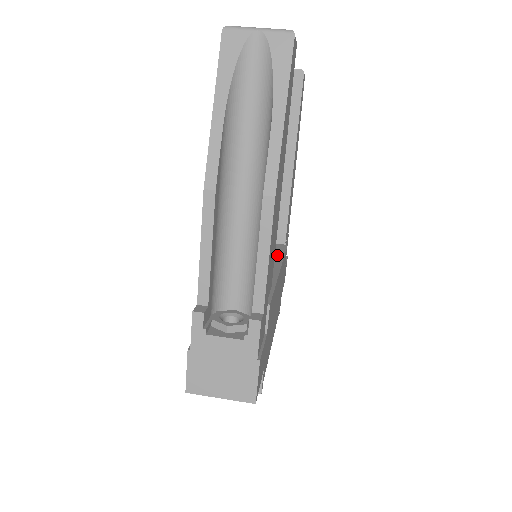
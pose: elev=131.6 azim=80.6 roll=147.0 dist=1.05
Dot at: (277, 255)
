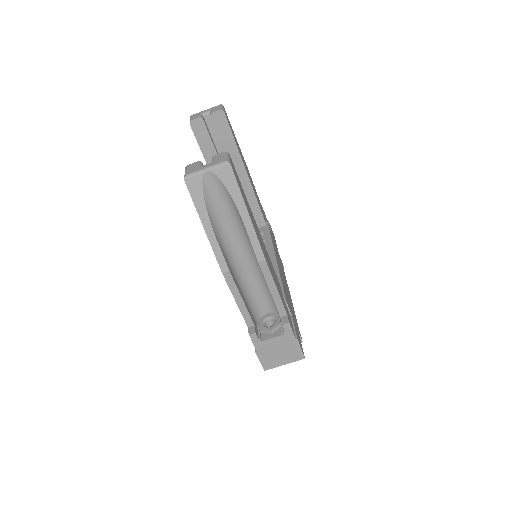
Dot at: (266, 240)
